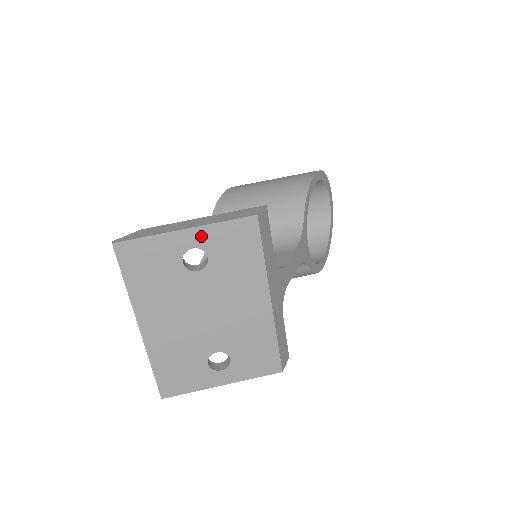
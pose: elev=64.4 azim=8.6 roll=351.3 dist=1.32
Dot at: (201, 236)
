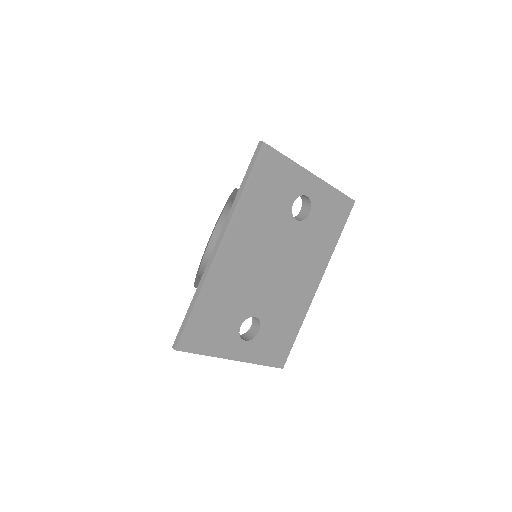
Dot at: (318, 190)
